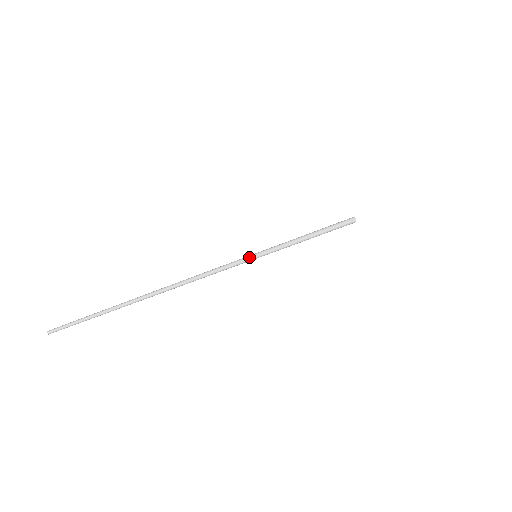
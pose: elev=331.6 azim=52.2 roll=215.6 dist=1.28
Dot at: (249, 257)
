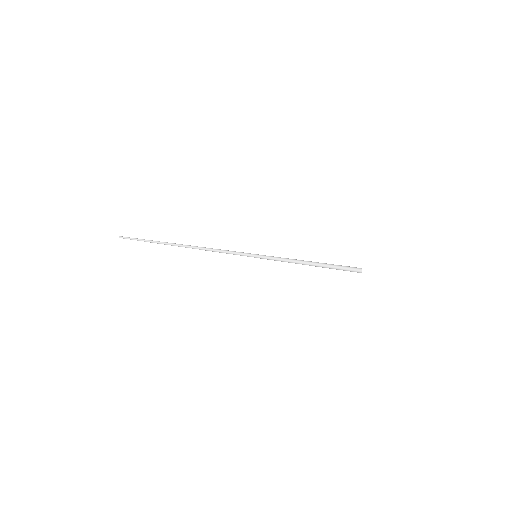
Dot at: (249, 255)
